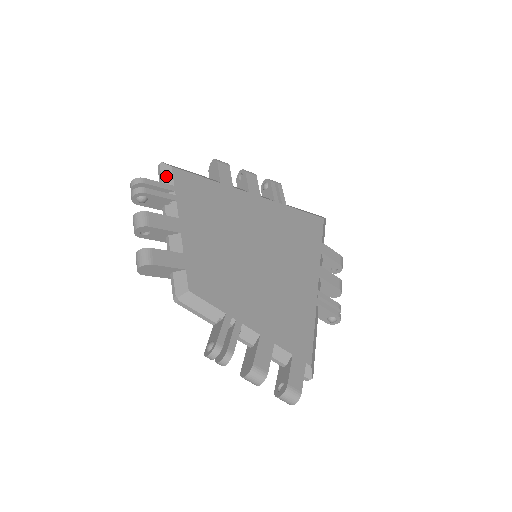
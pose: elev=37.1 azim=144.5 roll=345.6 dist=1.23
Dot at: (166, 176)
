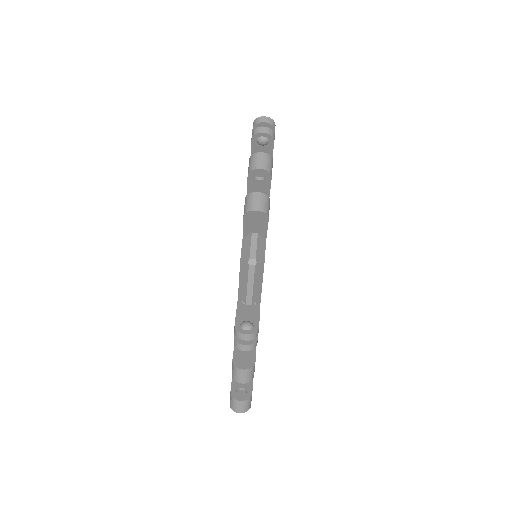
Dot at: occluded
